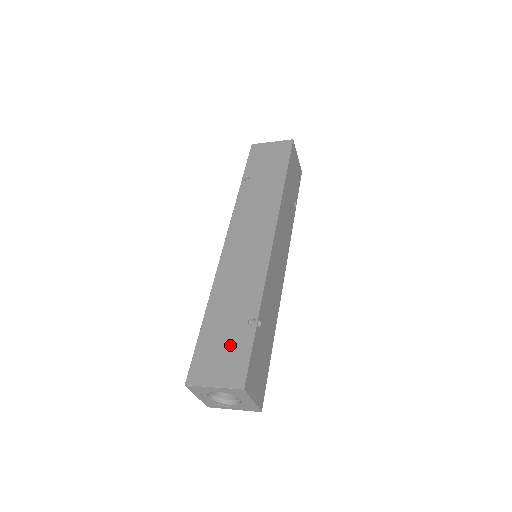
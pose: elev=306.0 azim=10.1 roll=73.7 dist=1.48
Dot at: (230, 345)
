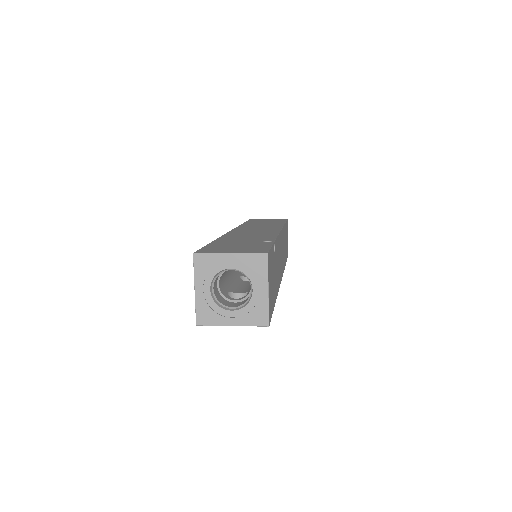
Dot at: (246, 245)
